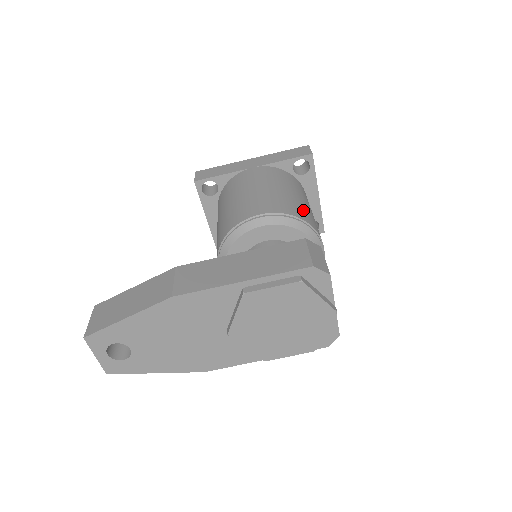
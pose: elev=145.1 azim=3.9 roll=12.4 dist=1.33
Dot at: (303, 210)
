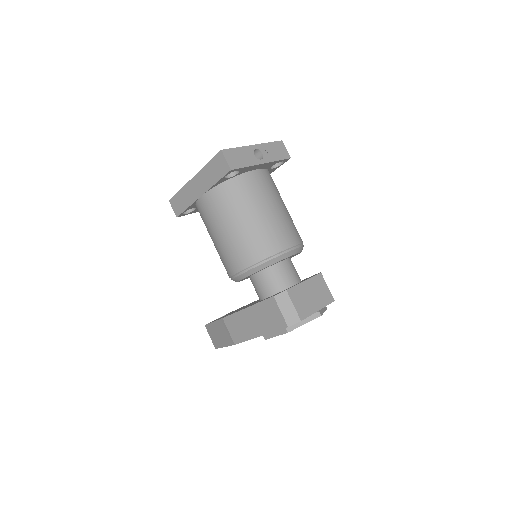
Dot at: (260, 240)
